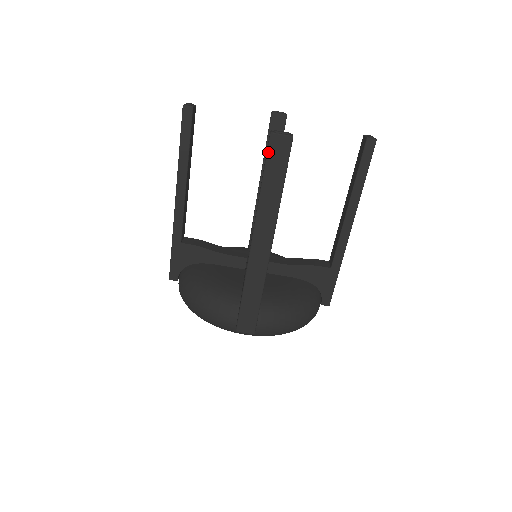
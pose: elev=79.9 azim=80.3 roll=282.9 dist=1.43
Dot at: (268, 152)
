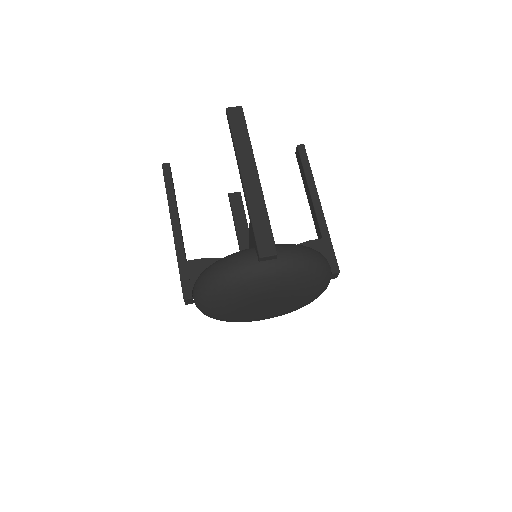
Dot at: (229, 118)
